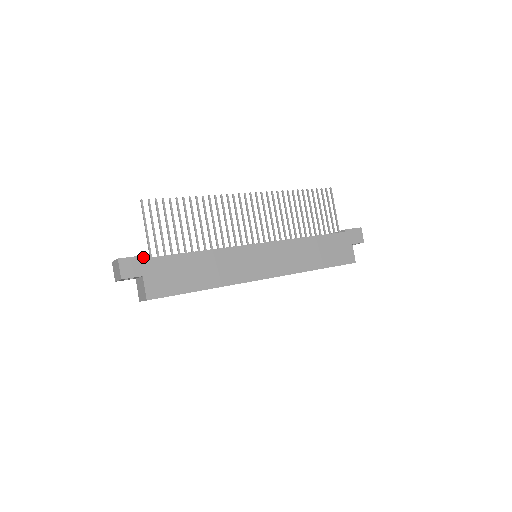
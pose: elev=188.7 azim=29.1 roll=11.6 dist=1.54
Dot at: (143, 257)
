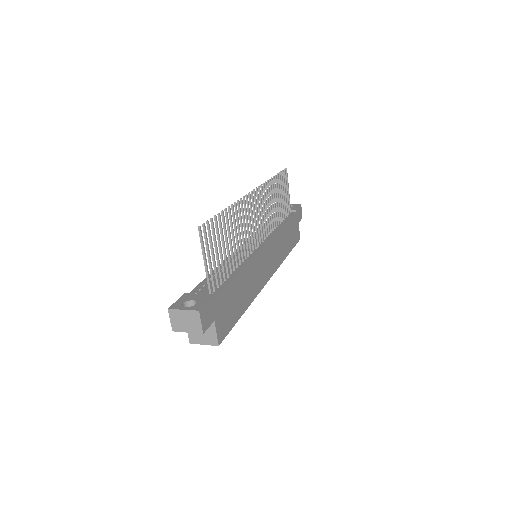
Dot at: (213, 299)
